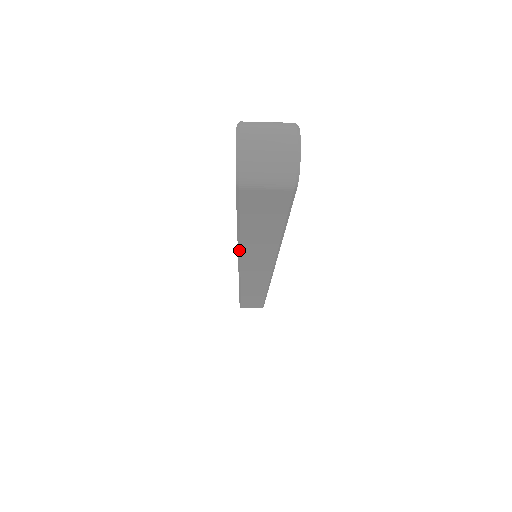
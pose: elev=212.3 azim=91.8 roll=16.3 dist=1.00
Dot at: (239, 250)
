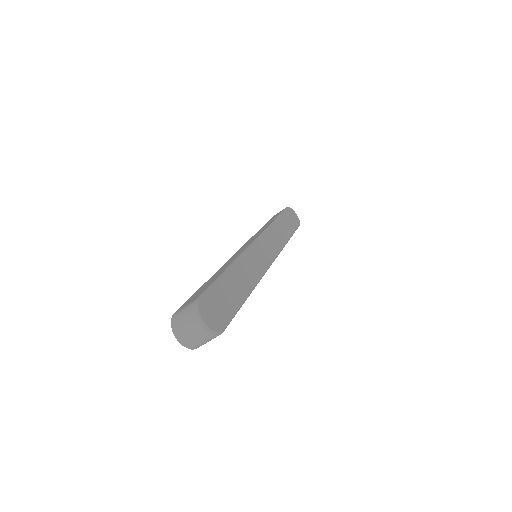
Dot at: occluded
